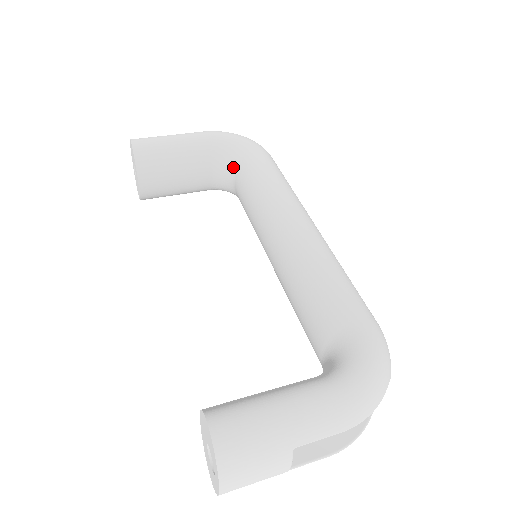
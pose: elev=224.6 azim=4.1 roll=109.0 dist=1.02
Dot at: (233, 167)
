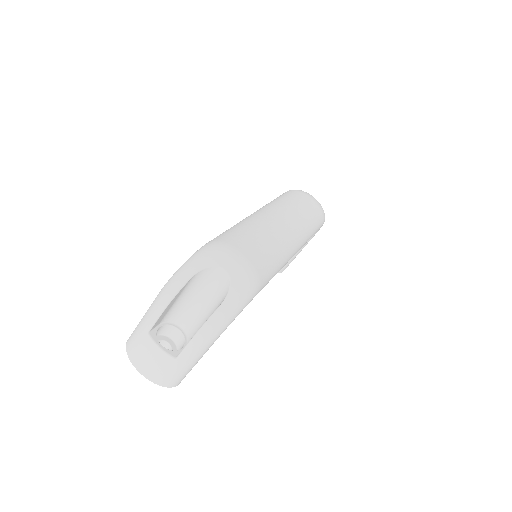
Dot at: occluded
